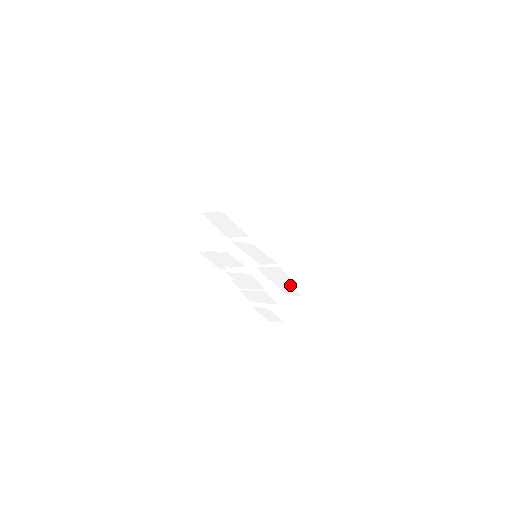
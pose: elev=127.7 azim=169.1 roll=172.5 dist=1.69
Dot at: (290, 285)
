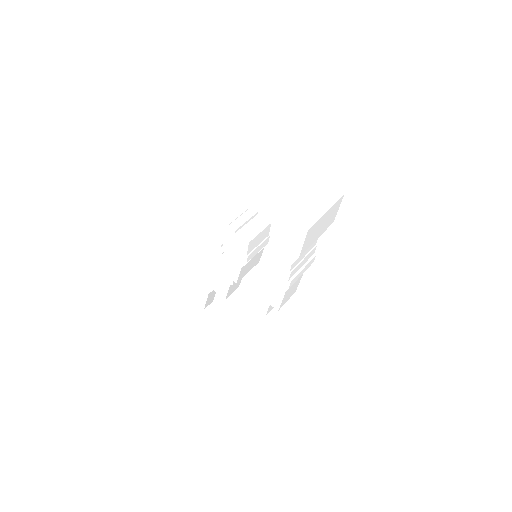
Dot at: (269, 304)
